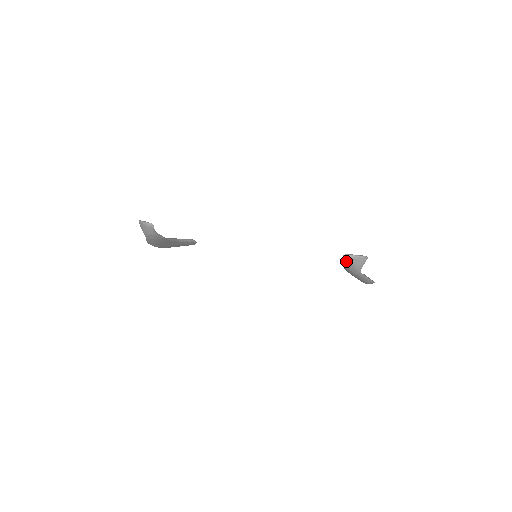
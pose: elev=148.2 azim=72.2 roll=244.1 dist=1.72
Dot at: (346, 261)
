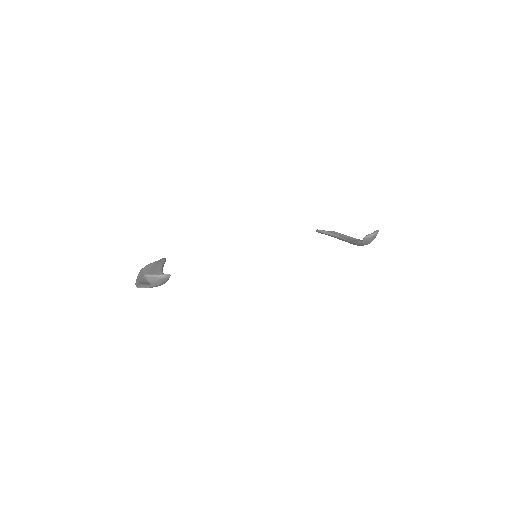
Dot at: (366, 240)
